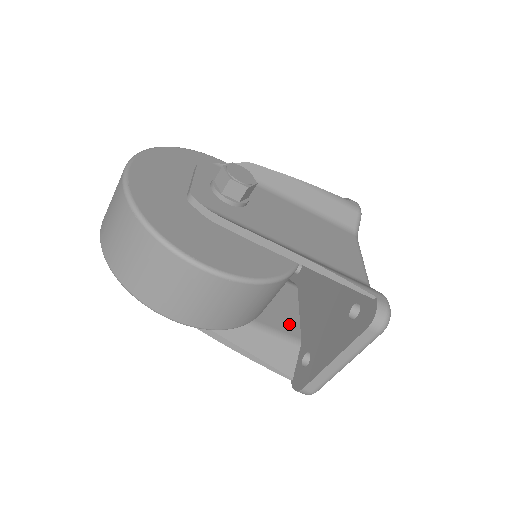
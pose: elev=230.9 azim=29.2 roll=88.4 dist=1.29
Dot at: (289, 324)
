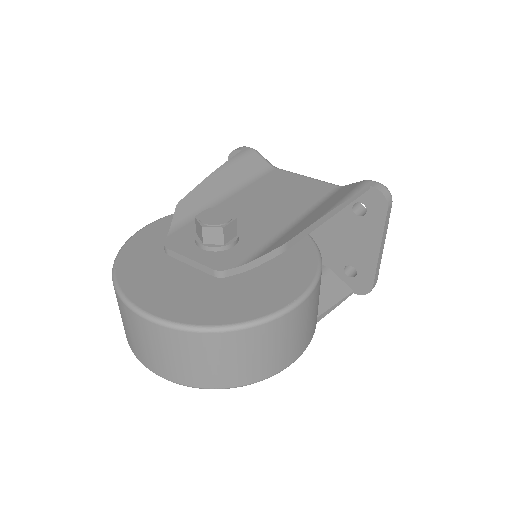
Dot at: occluded
